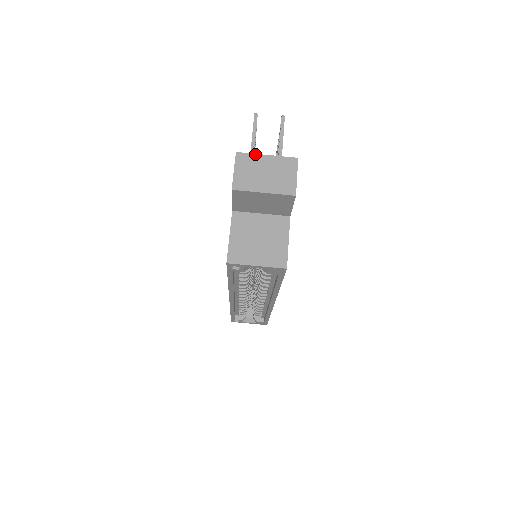
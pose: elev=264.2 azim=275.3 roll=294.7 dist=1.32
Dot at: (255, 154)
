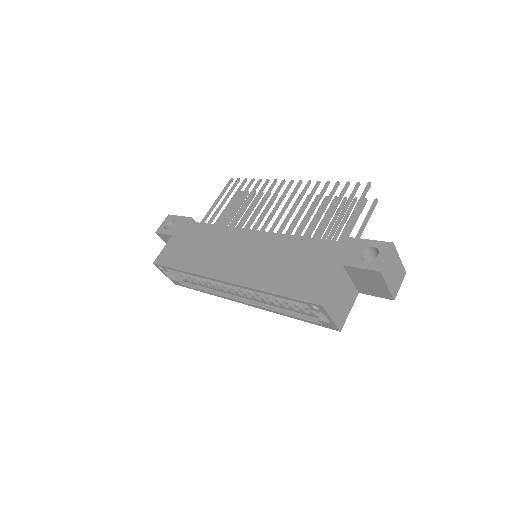
Dot at: occluded
